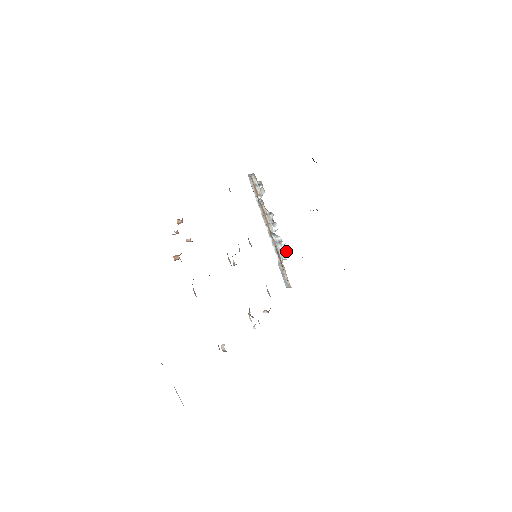
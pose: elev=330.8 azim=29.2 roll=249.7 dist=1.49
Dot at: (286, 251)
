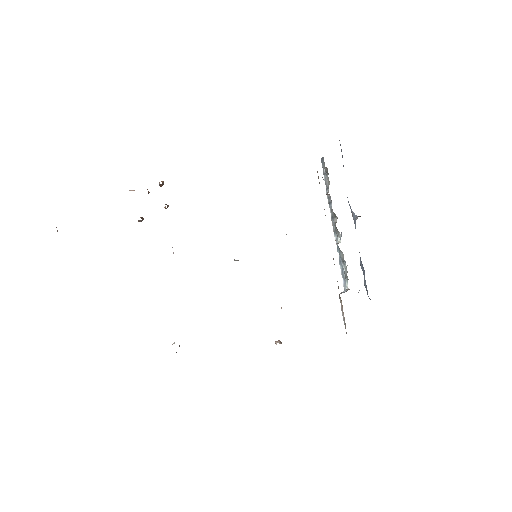
Dot at: occluded
